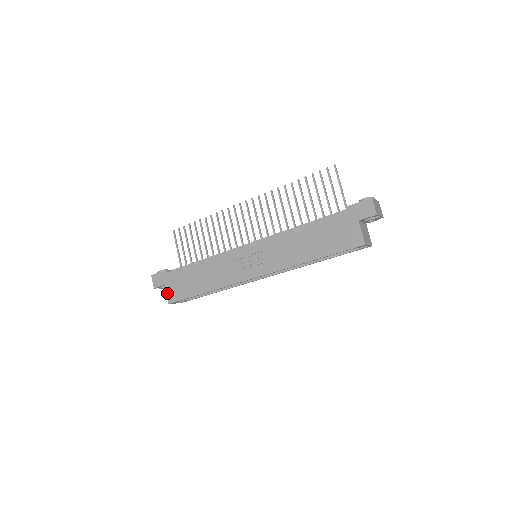
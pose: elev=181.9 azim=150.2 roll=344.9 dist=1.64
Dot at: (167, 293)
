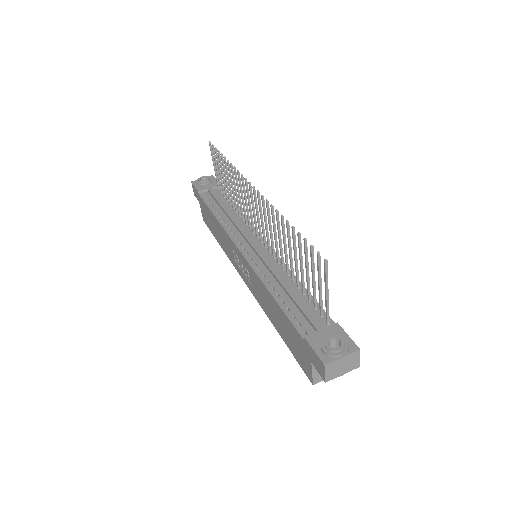
Dot at: (201, 211)
